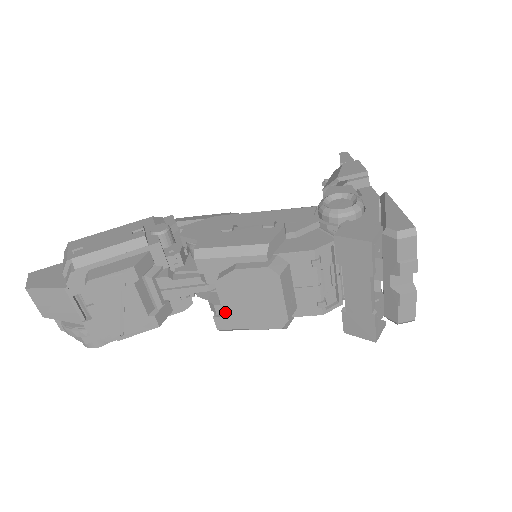
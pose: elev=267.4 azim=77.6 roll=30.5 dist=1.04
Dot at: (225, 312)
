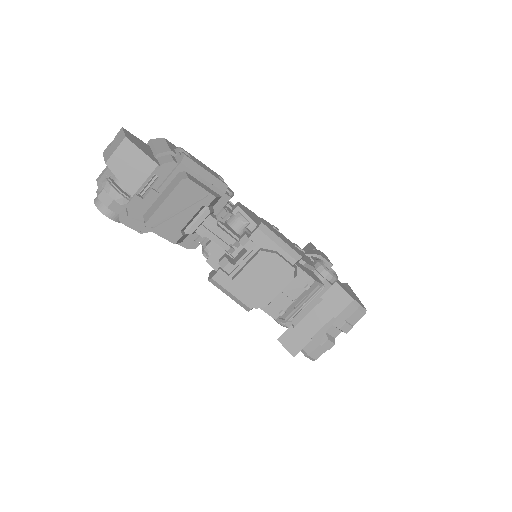
Dot at: (230, 272)
